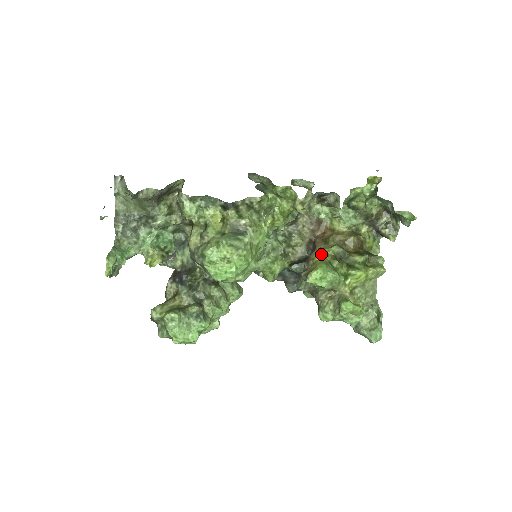
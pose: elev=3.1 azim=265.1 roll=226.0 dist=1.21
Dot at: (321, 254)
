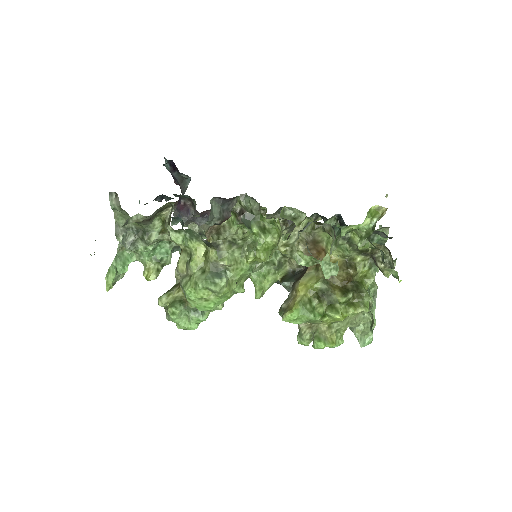
Dot at: (303, 289)
